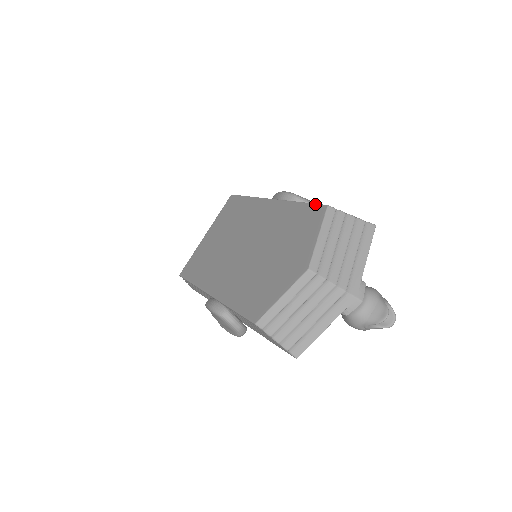
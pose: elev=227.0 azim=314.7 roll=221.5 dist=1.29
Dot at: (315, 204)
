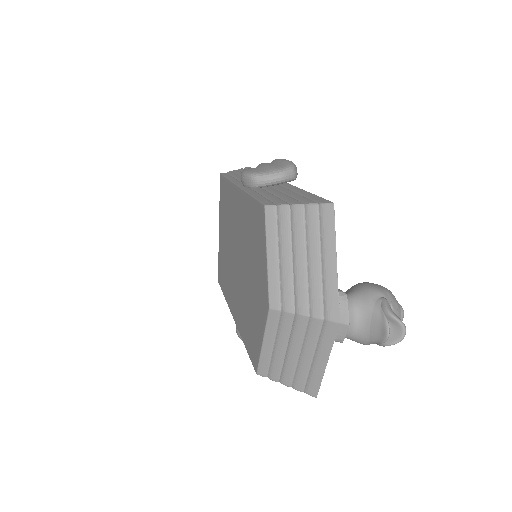
Dot at: (257, 202)
